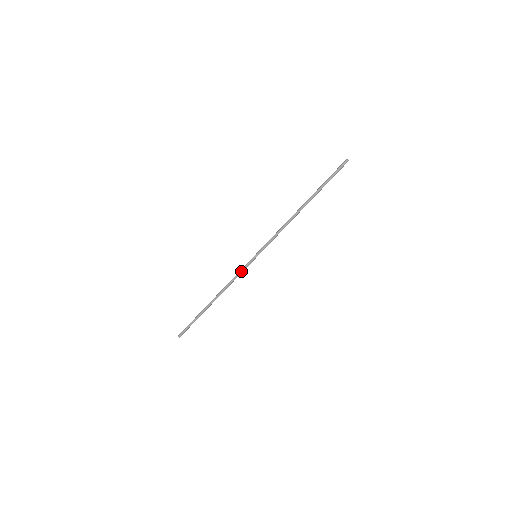
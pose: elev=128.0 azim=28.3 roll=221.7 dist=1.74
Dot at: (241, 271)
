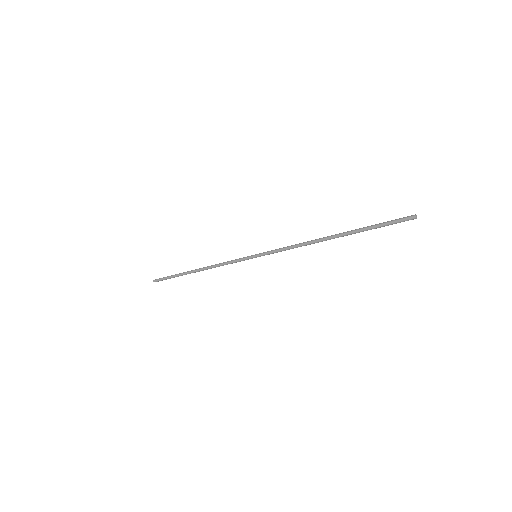
Dot at: (234, 261)
